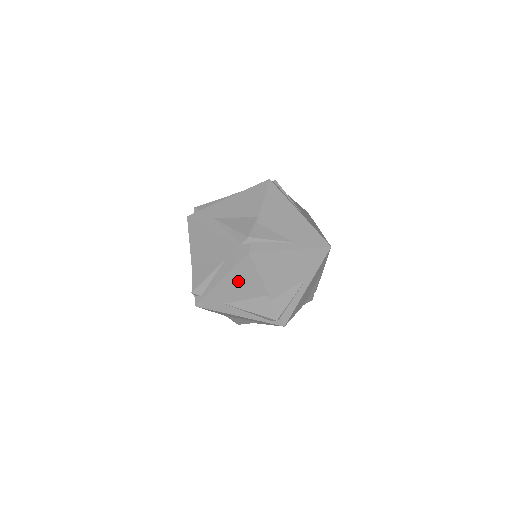
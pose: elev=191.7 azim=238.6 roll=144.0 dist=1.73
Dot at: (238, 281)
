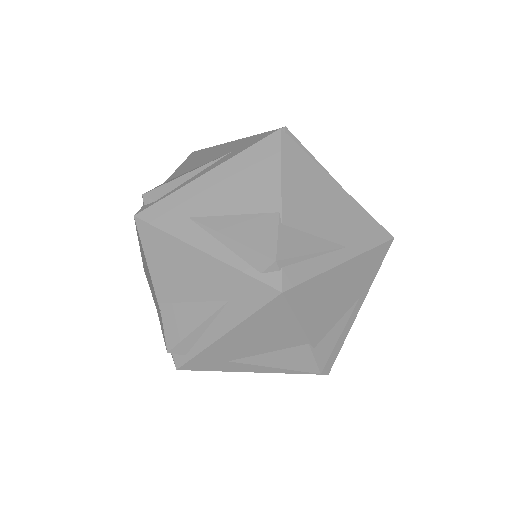
Dot at: (257, 332)
